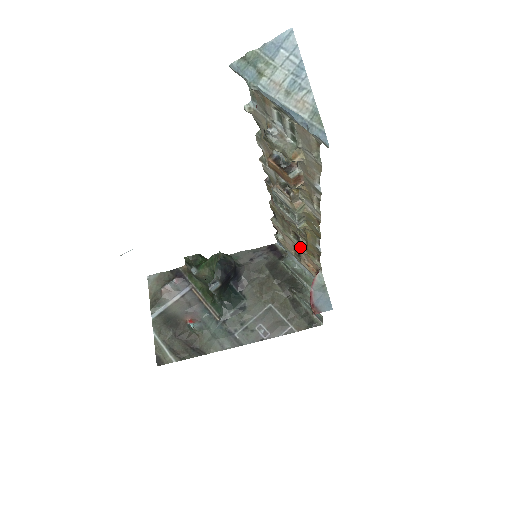
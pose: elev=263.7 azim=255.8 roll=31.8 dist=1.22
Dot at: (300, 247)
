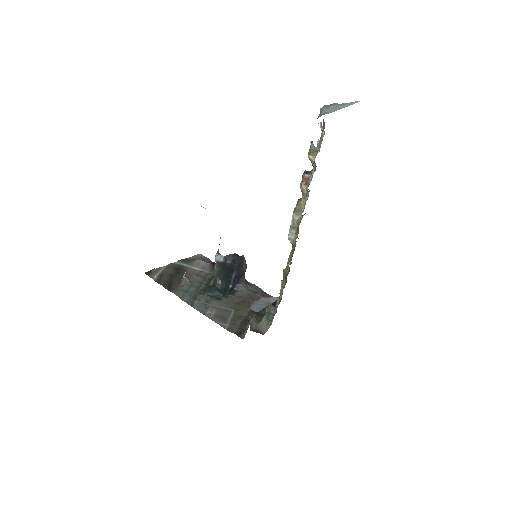
Dot at: occluded
